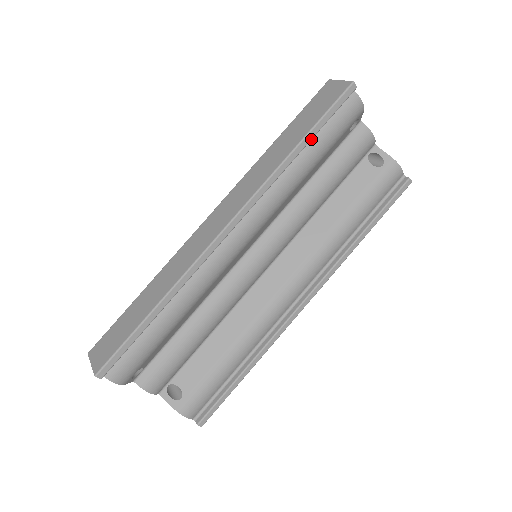
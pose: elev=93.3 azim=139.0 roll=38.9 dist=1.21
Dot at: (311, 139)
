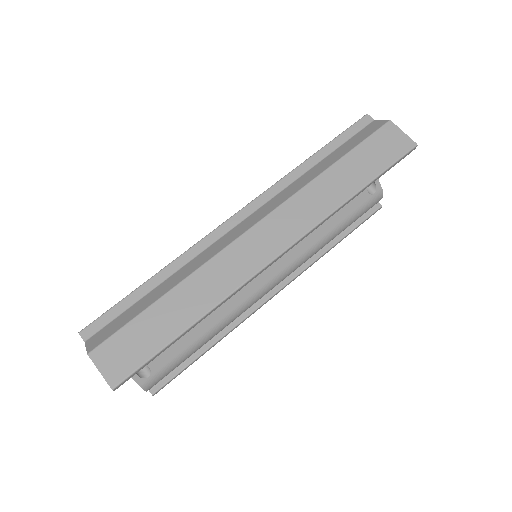
Dot at: occluded
